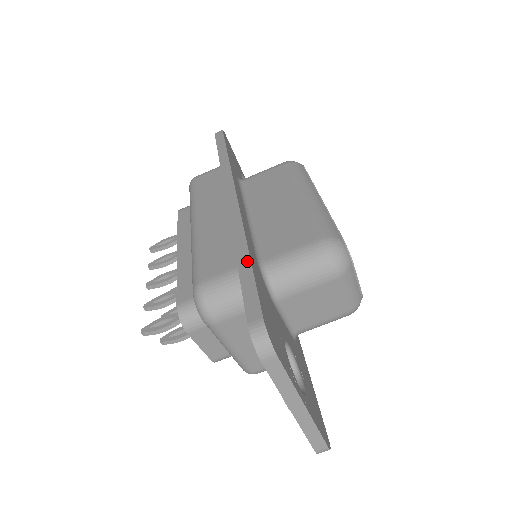
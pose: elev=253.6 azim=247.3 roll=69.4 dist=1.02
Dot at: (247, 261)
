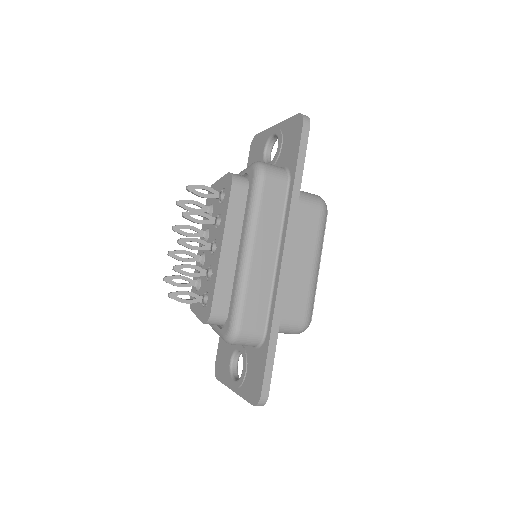
Dot at: (275, 344)
